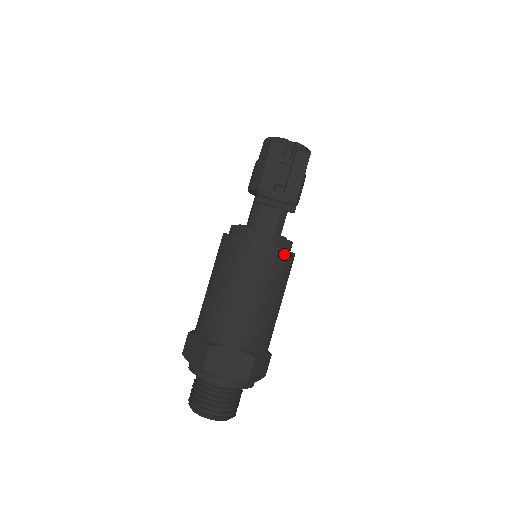
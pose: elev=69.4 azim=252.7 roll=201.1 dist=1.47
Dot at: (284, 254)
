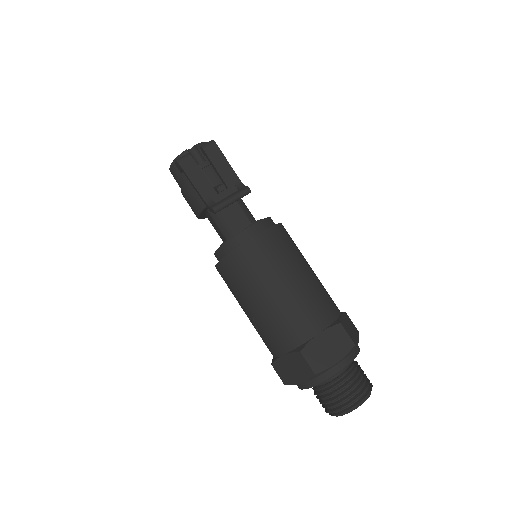
Dot at: (276, 229)
